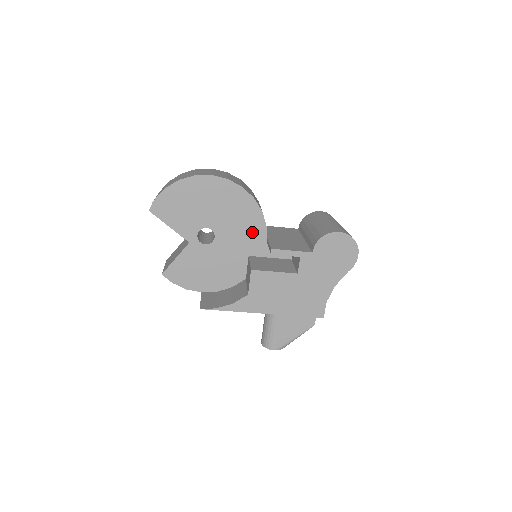
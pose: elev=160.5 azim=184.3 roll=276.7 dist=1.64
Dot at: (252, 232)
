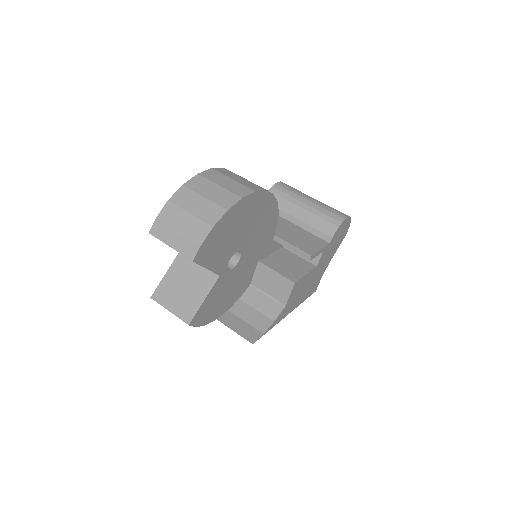
Dot at: (267, 236)
